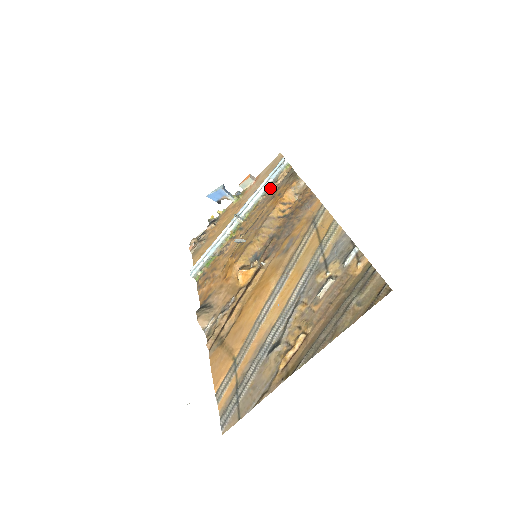
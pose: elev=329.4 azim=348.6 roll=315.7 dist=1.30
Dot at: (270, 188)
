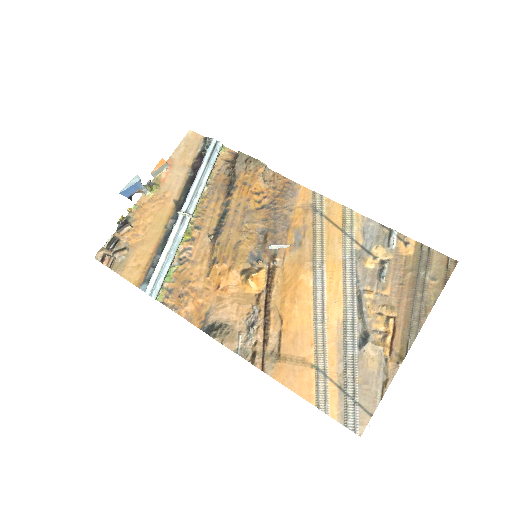
Dot at: (212, 175)
